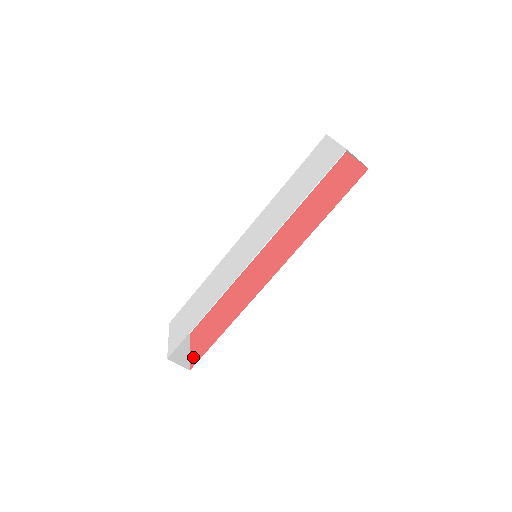
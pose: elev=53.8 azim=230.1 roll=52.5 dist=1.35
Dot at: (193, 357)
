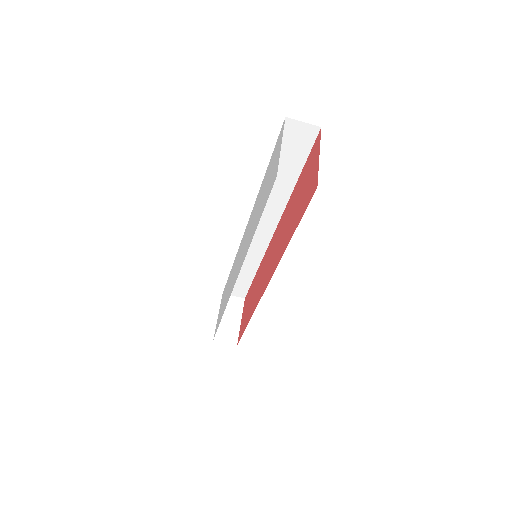
Dot at: (240, 332)
